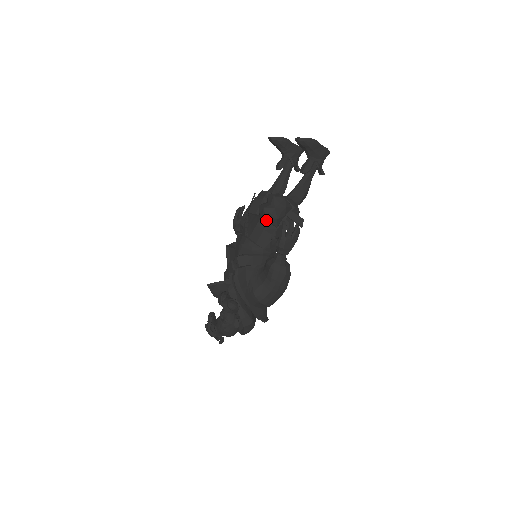
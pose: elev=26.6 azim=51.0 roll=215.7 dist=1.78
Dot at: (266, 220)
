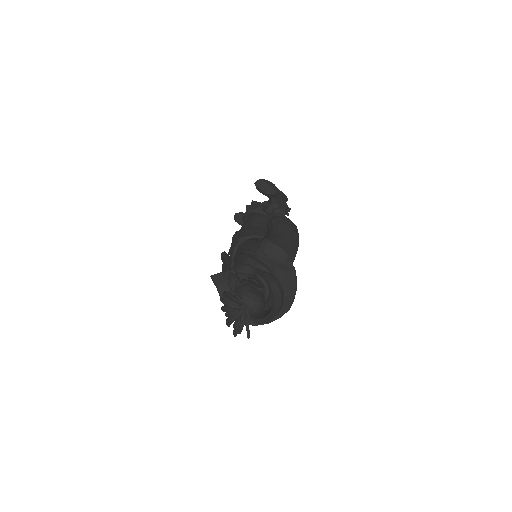
Dot at: (253, 212)
